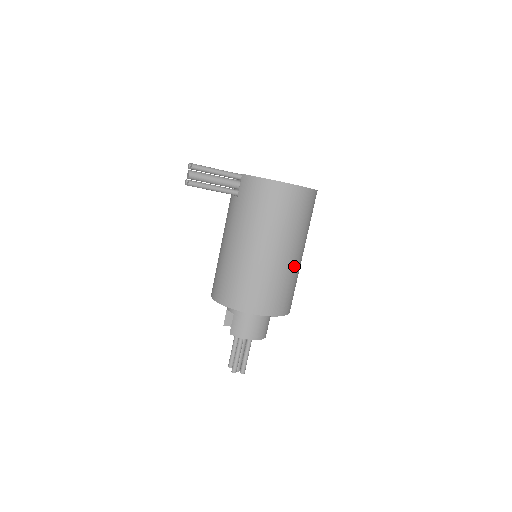
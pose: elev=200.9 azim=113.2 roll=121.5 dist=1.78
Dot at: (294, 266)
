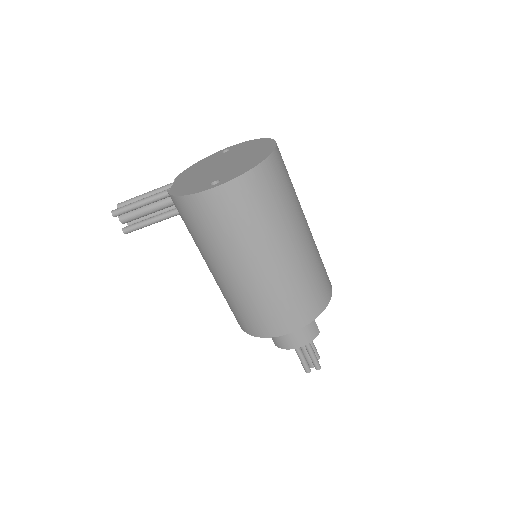
Dot at: (289, 268)
